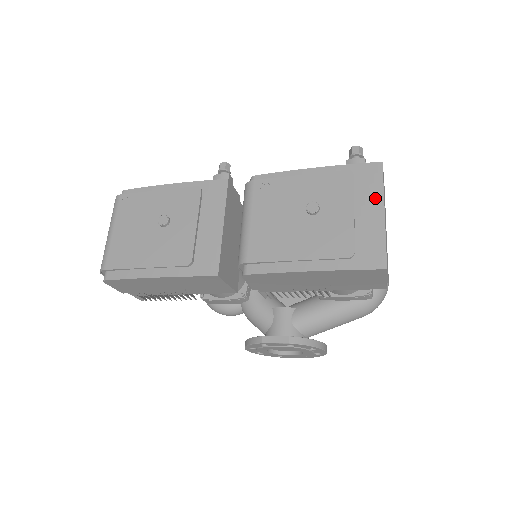
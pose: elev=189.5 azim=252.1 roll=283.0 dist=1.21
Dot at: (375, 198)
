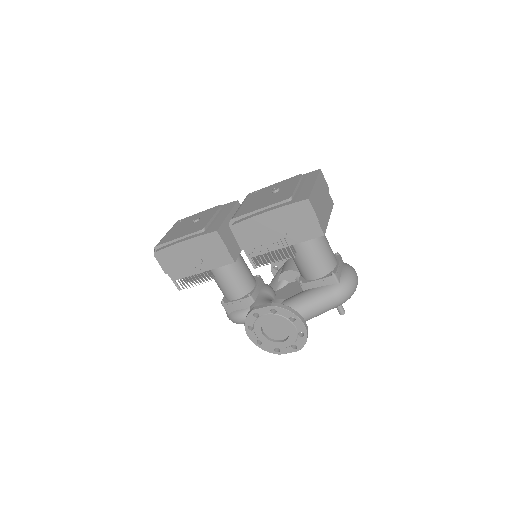
Dot at: (312, 180)
